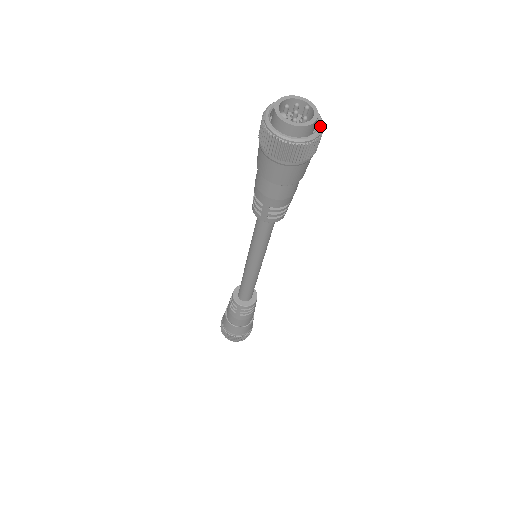
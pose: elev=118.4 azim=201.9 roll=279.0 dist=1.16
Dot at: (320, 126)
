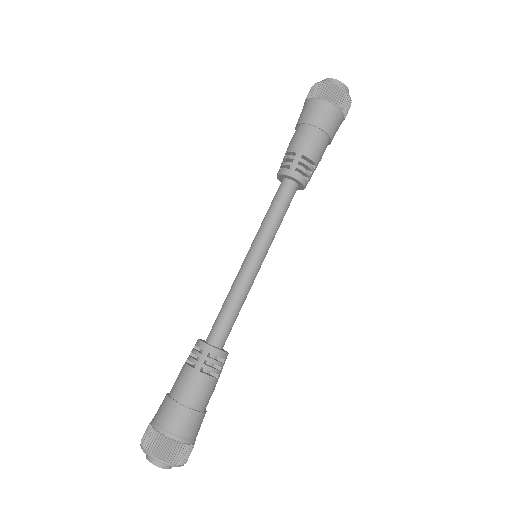
Dot at: occluded
